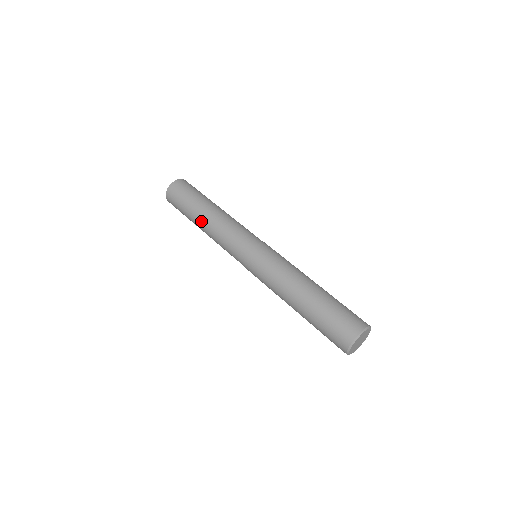
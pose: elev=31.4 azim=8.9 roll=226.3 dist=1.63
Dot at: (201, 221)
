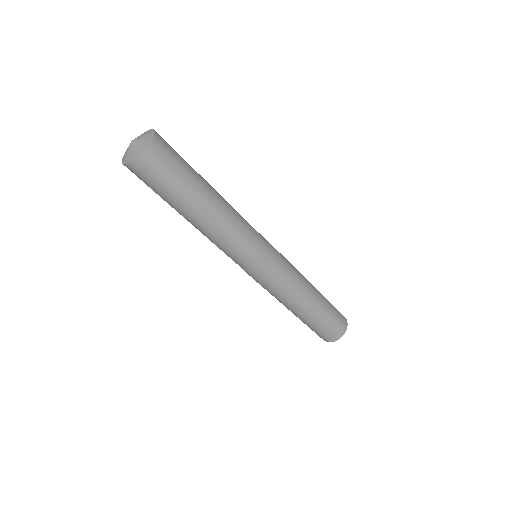
Dot at: (200, 217)
